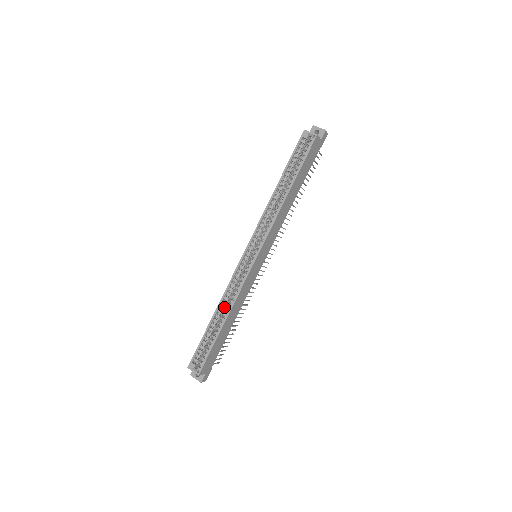
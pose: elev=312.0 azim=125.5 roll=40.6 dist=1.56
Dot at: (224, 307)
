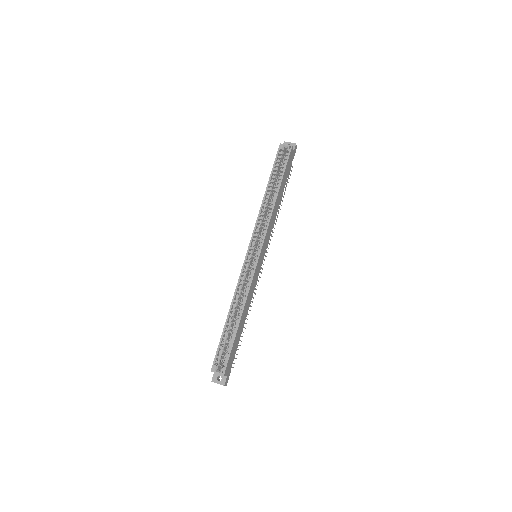
Dot at: (236, 306)
